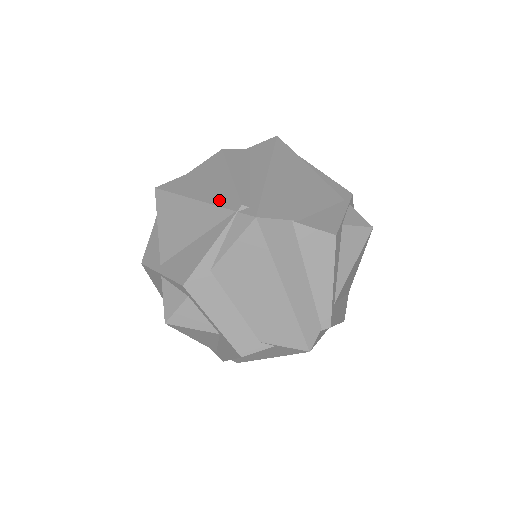
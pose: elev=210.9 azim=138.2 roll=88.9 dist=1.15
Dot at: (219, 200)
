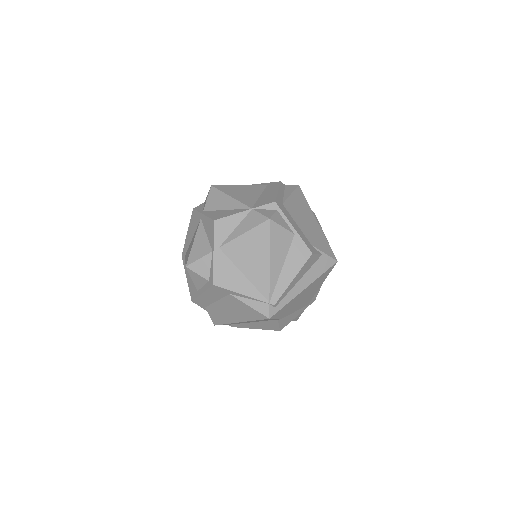
Dot at: (274, 282)
